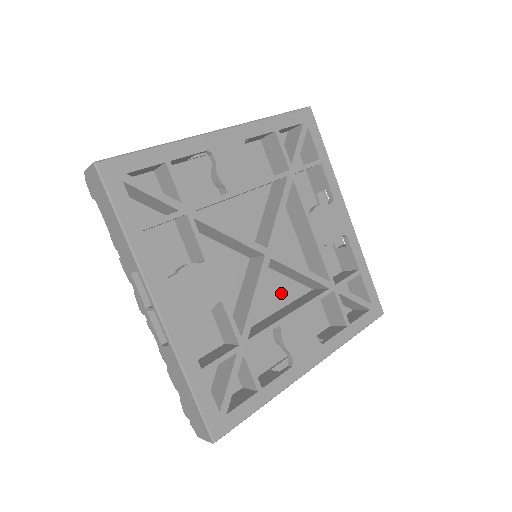
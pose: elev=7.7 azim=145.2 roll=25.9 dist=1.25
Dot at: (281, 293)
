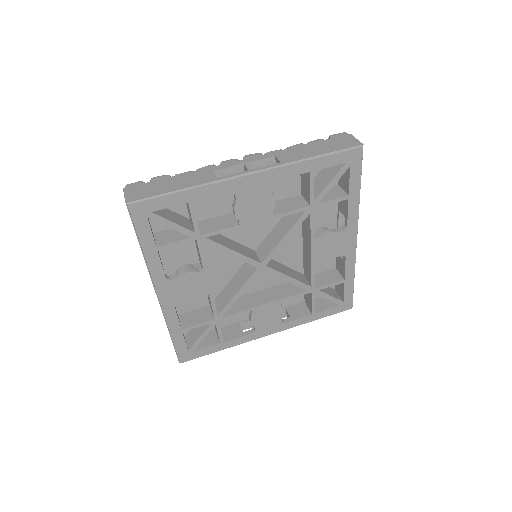
Dot at: (270, 279)
